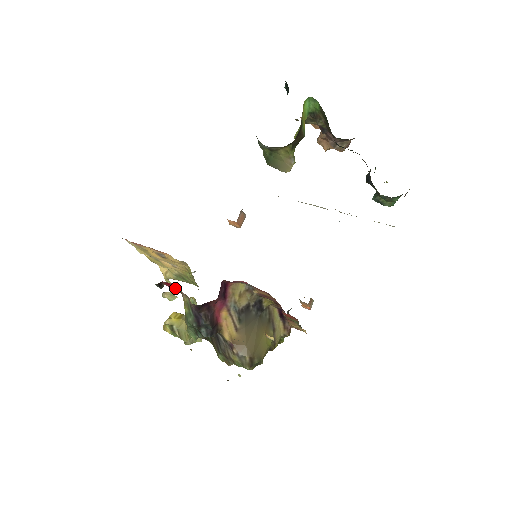
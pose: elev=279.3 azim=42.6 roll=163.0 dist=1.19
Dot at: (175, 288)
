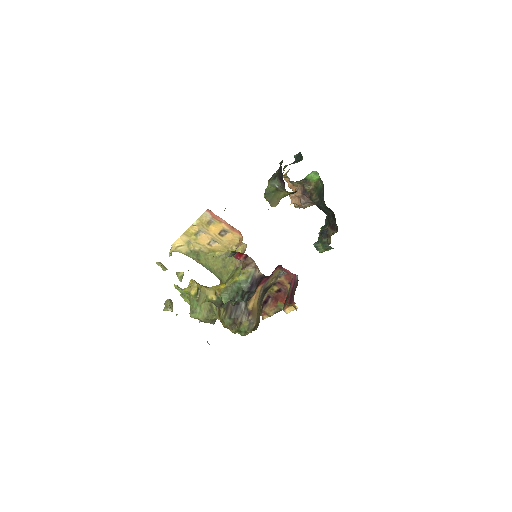
Dot at: (243, 260)
